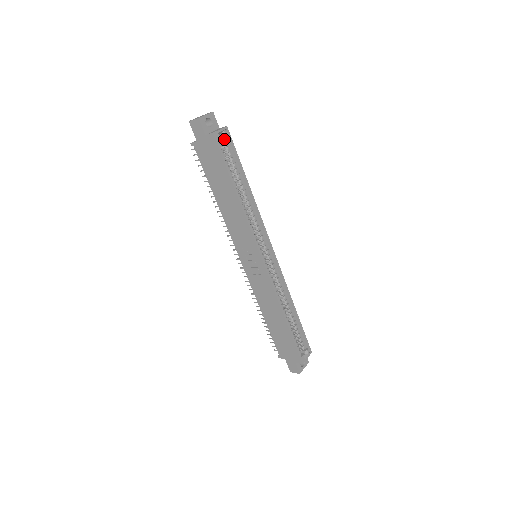
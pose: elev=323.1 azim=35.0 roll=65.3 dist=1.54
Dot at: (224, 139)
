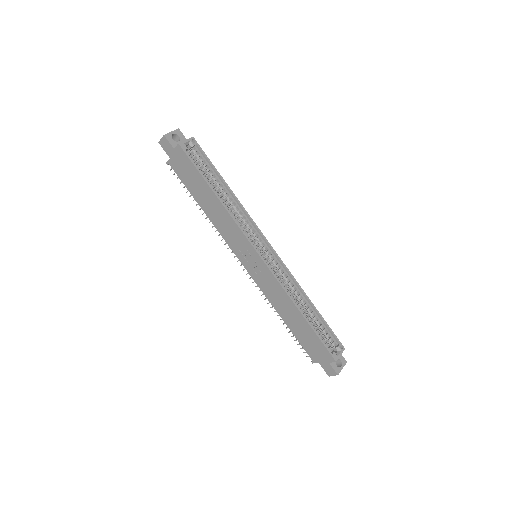
Dot at: (193, 149)
